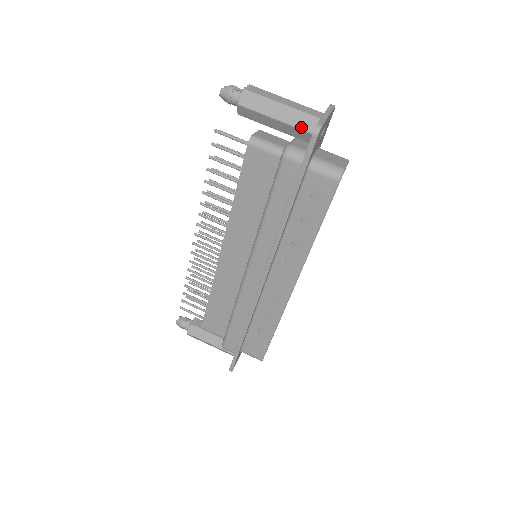
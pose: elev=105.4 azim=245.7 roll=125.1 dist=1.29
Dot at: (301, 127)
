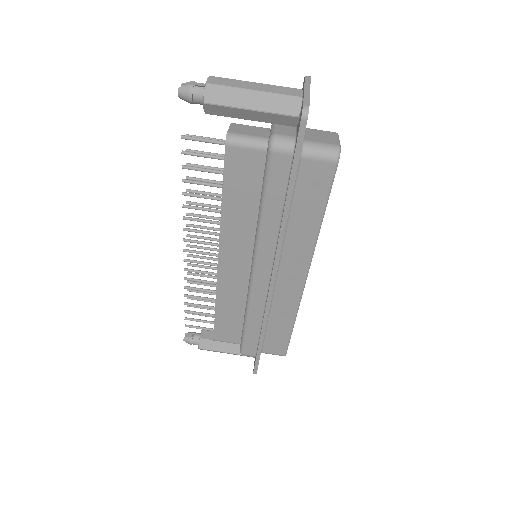
Dot at: (282, 112)
